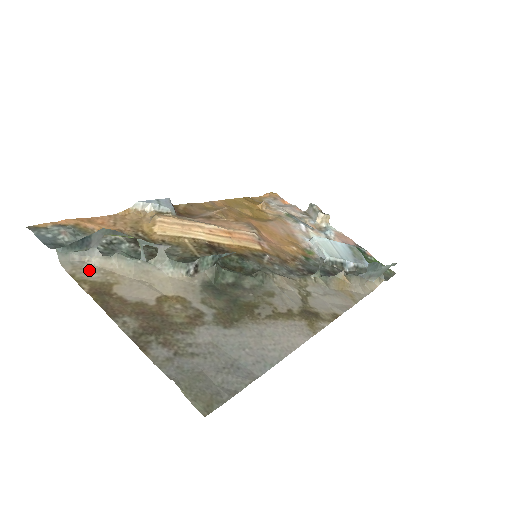
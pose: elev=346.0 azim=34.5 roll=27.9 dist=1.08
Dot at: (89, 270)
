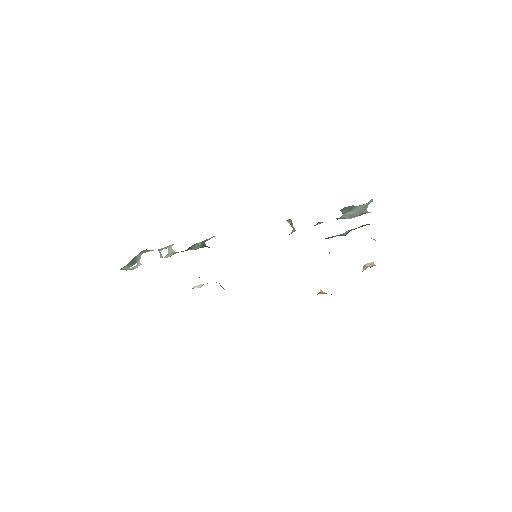
Dot at: occluded
